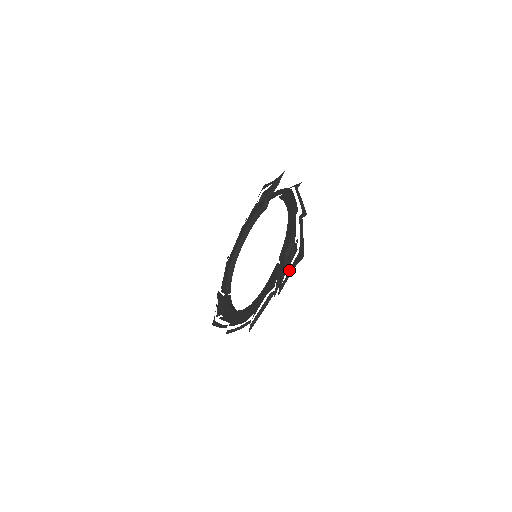
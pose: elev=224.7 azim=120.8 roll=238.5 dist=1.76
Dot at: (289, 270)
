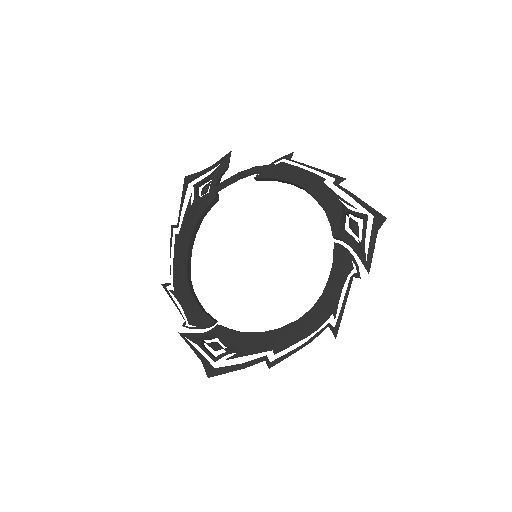
Dot at: occluded
